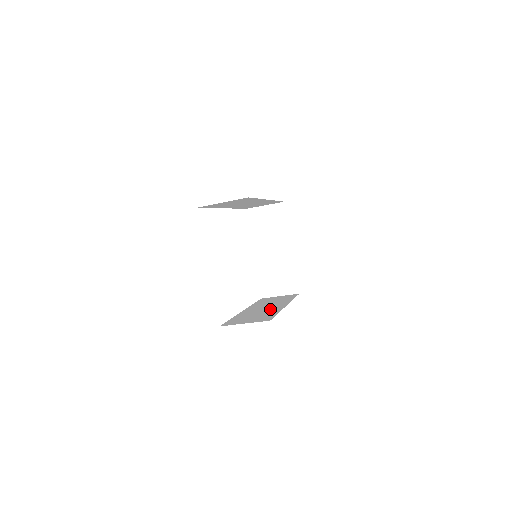
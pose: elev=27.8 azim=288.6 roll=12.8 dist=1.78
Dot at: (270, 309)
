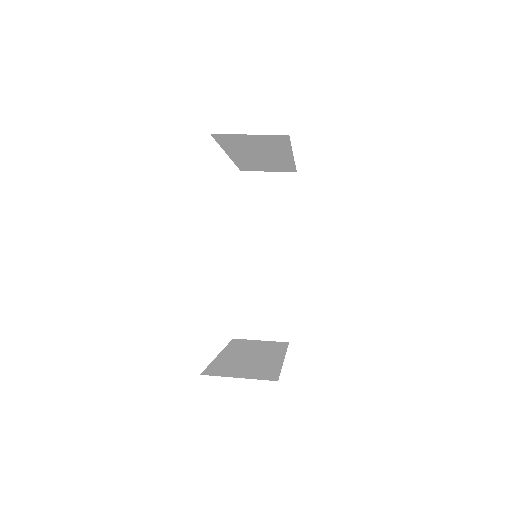
Dot at: (275, 274)
